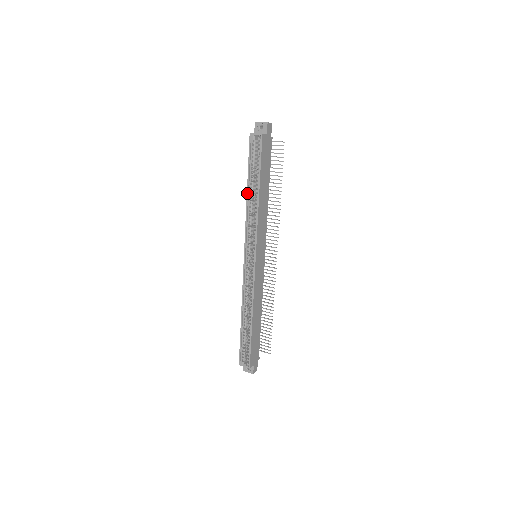
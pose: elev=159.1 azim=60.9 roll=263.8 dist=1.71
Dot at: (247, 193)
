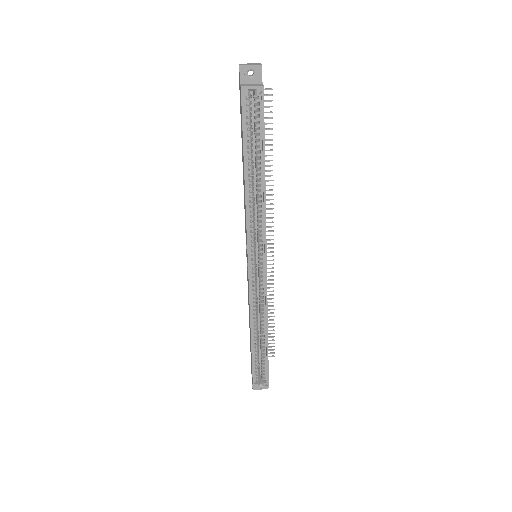
Dot at: (245, 178)
